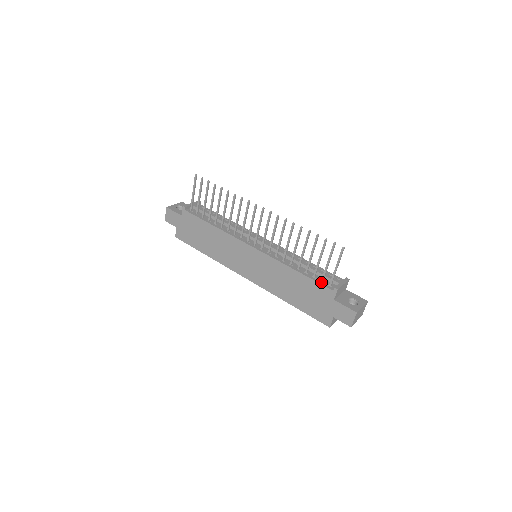
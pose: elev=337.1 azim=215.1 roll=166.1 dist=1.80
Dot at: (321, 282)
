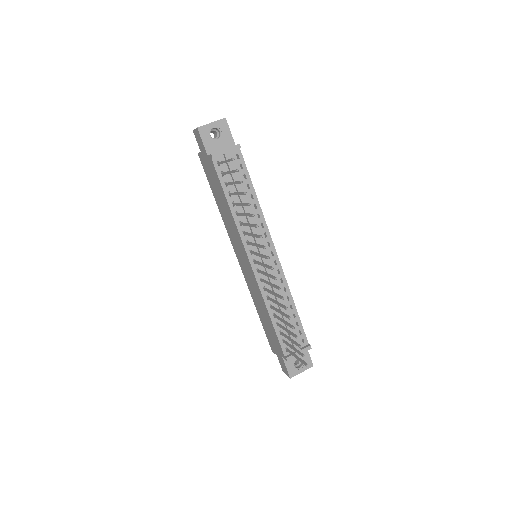
Dot at: (282, 342)
